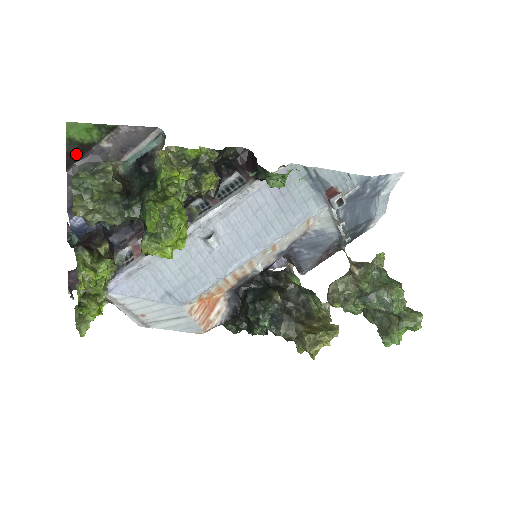
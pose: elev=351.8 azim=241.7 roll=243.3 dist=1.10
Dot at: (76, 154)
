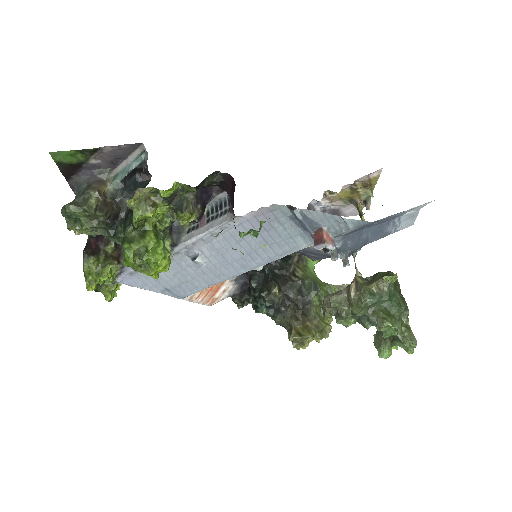
Dot at: (70, 171)
